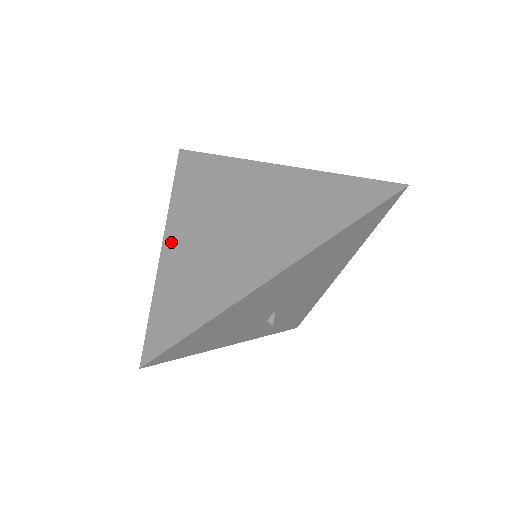
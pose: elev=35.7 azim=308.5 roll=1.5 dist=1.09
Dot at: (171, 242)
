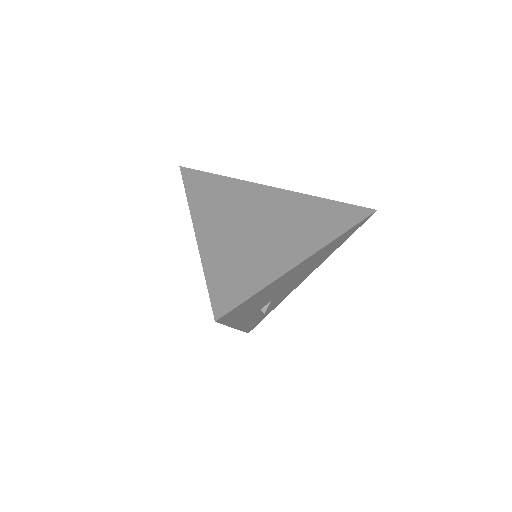
Dot at: (204, 233)
